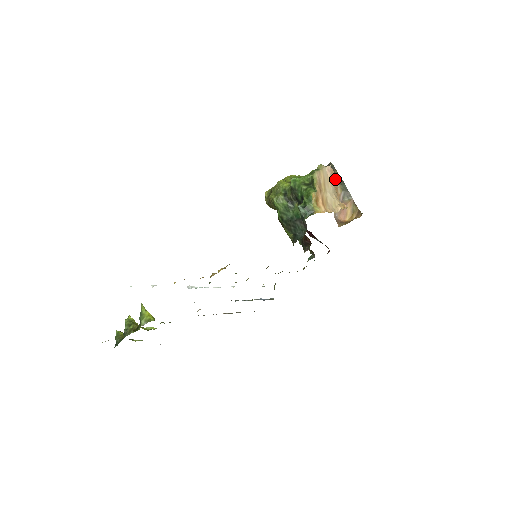
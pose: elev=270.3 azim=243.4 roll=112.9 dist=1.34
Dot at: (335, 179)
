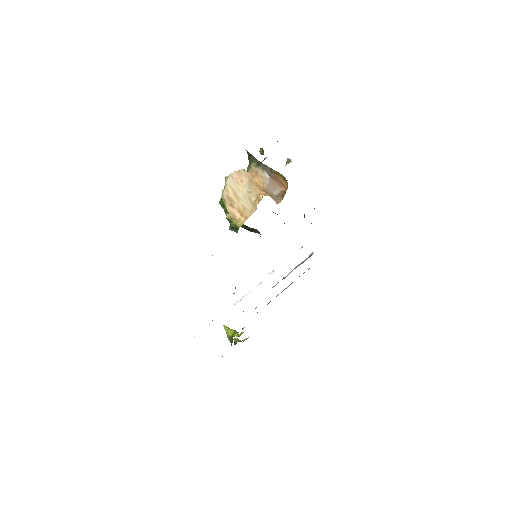
Dot at: (254, 164)
